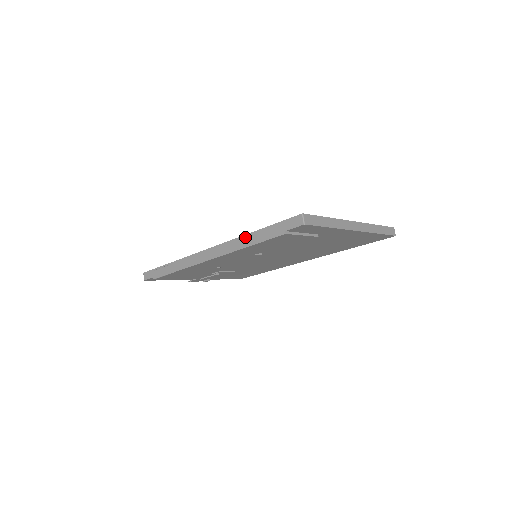
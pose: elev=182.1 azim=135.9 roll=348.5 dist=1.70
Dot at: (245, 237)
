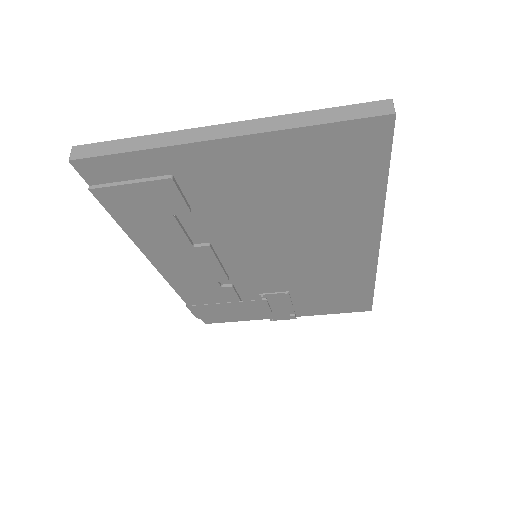
Dot at: occluded
